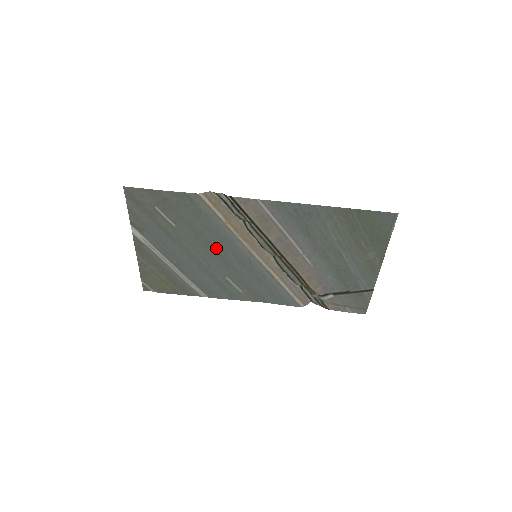
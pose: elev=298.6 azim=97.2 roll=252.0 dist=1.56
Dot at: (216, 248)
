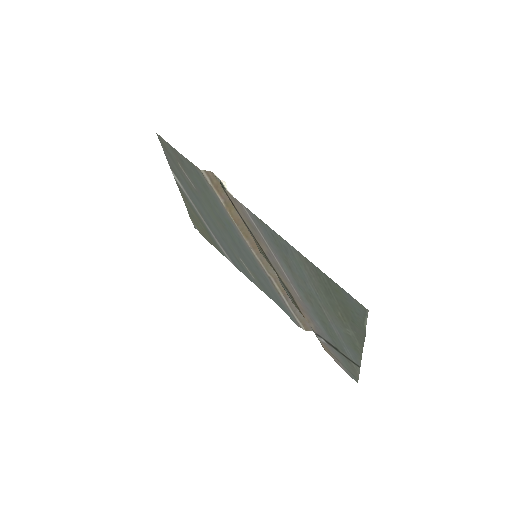
Dot at: (227, 227)
